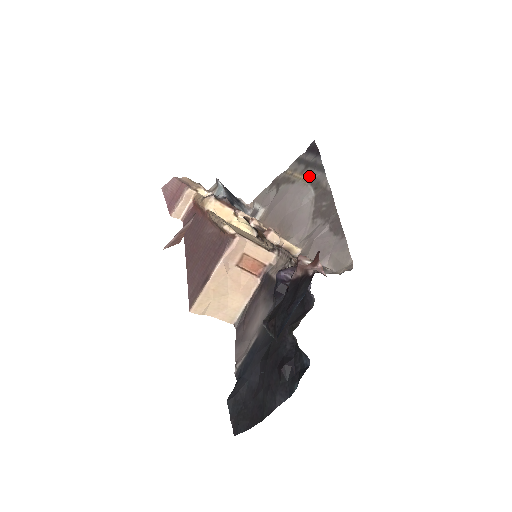
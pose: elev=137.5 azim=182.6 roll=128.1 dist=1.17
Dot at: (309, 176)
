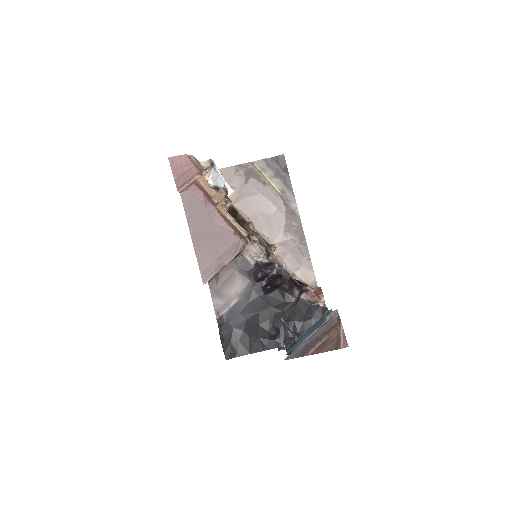
Dot at: (279, 188)
